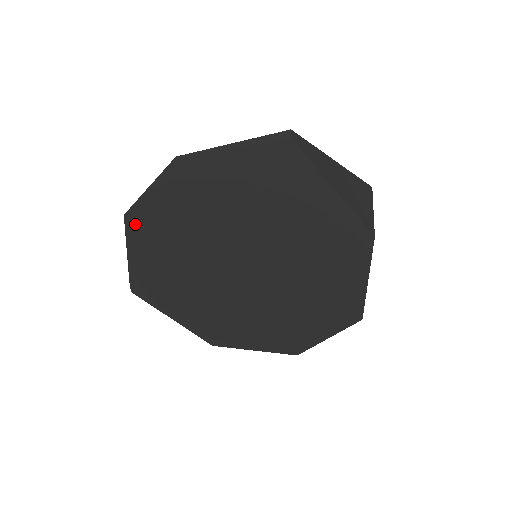
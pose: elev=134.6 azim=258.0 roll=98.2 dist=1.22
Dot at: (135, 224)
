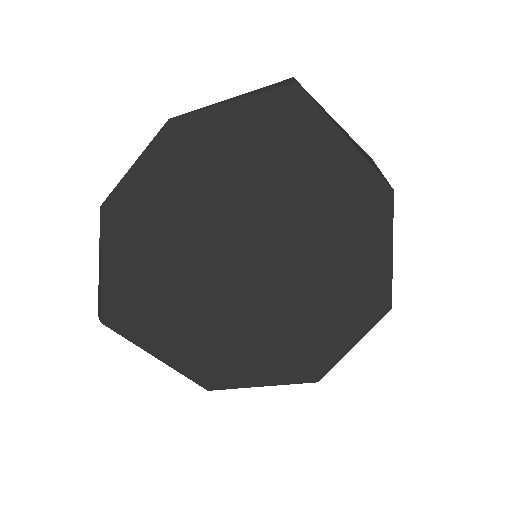
Dot at: (114, 217)
